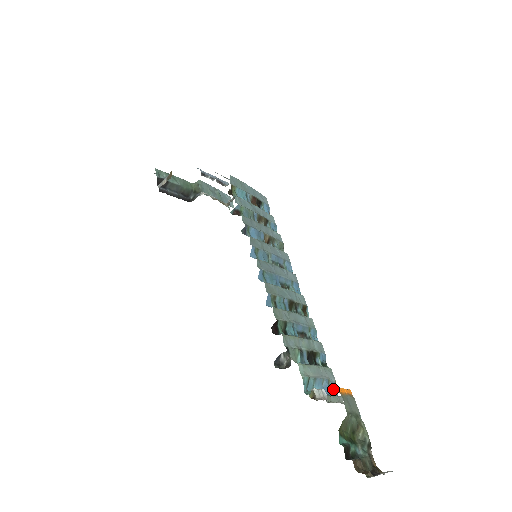
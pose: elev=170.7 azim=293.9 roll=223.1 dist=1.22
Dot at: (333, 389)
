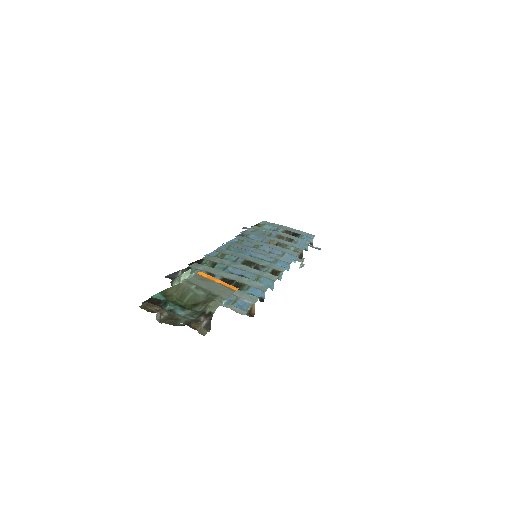
Dot at: (241, 307)
